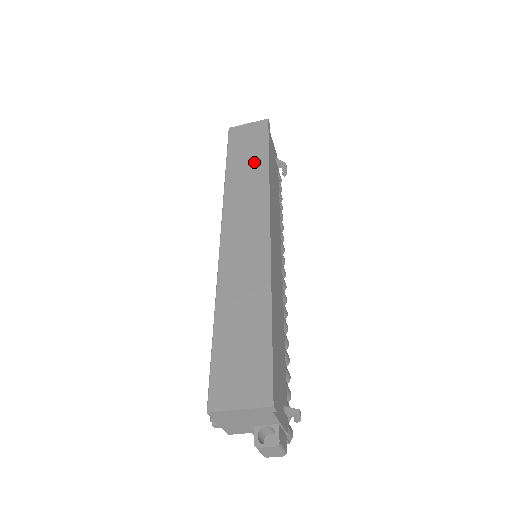
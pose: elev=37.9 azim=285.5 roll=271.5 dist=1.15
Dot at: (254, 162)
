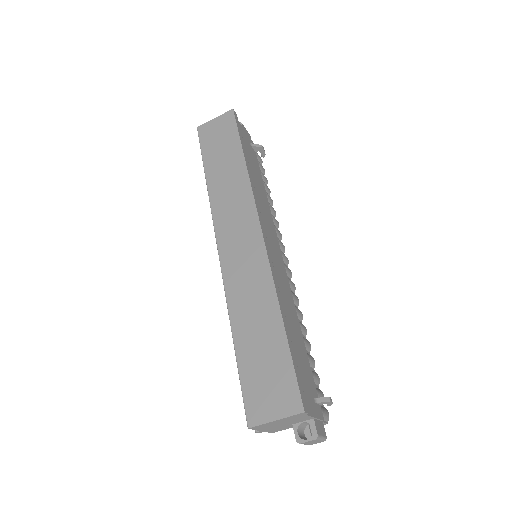
Dot at: (230, 162)
